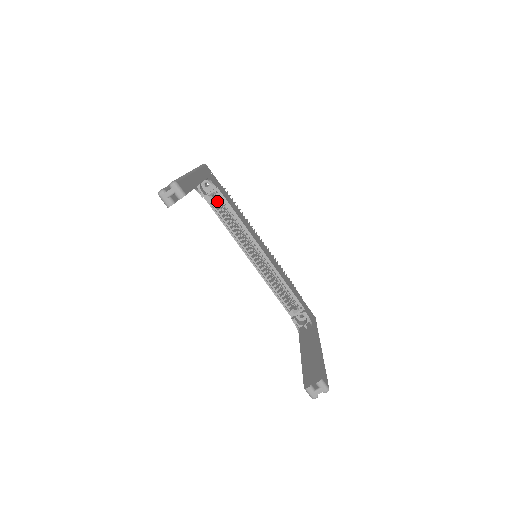
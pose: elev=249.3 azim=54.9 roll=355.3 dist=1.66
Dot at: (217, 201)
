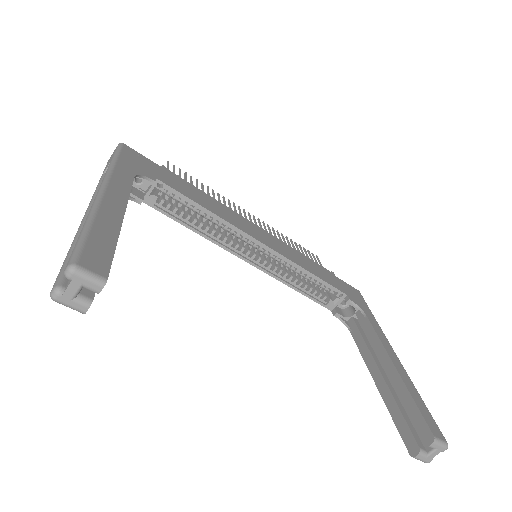
Dot at: (165, 196)
